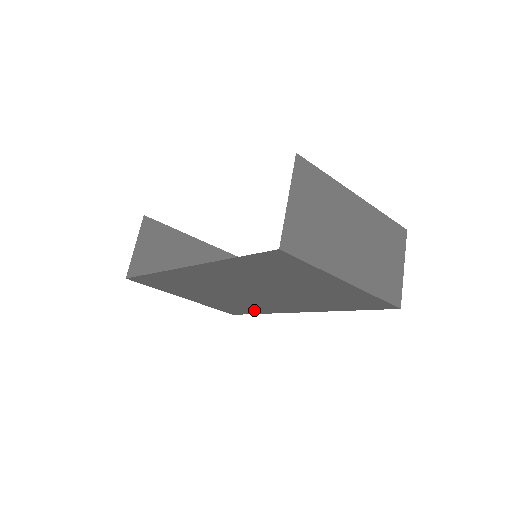
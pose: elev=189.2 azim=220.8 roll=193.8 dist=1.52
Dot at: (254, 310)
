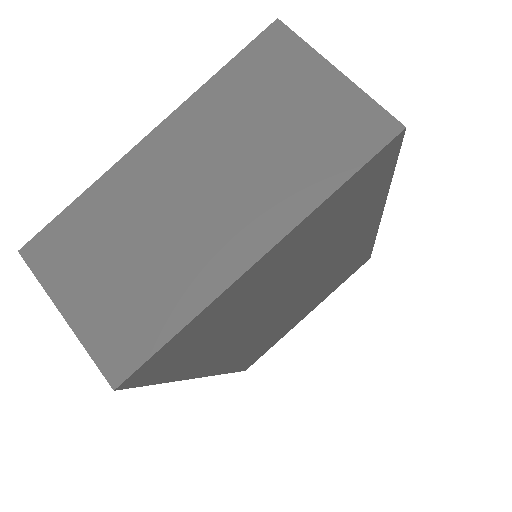
Dot at: (360, 255)
